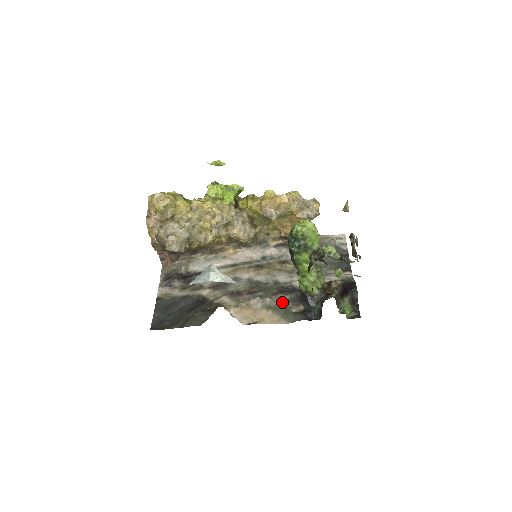
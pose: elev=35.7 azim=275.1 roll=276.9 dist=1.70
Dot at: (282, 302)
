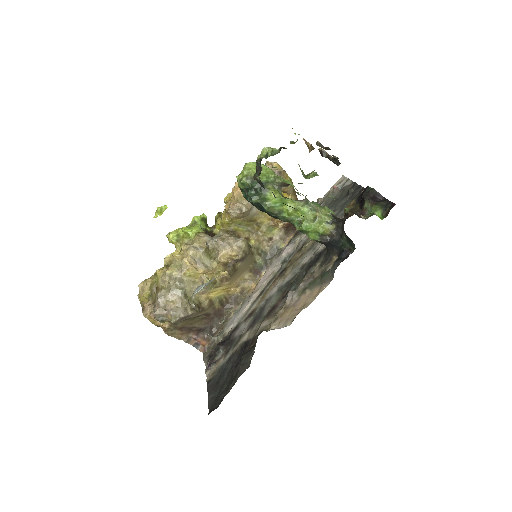
Dot at: (315, 273)
